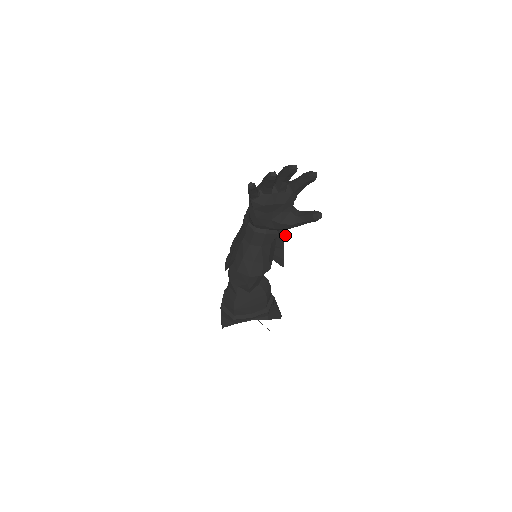
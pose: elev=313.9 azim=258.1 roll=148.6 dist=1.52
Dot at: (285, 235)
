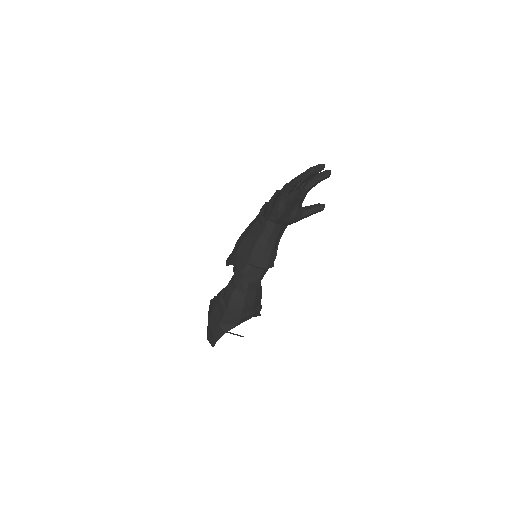
Dot at: (283, 232)
